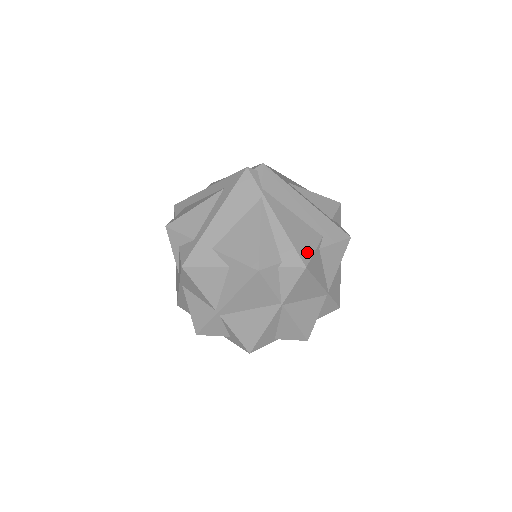
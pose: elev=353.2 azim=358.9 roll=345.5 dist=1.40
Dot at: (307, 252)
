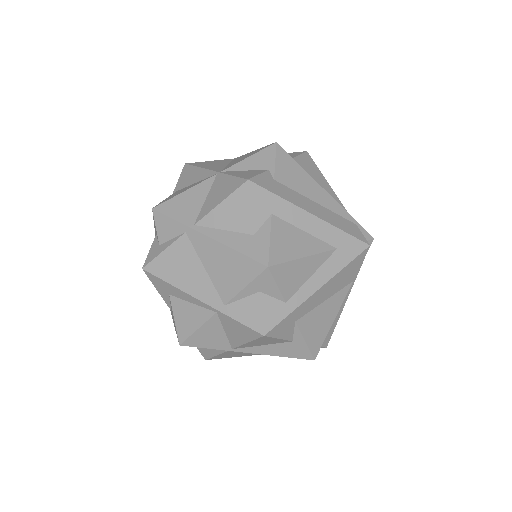
Dot at: occluded
